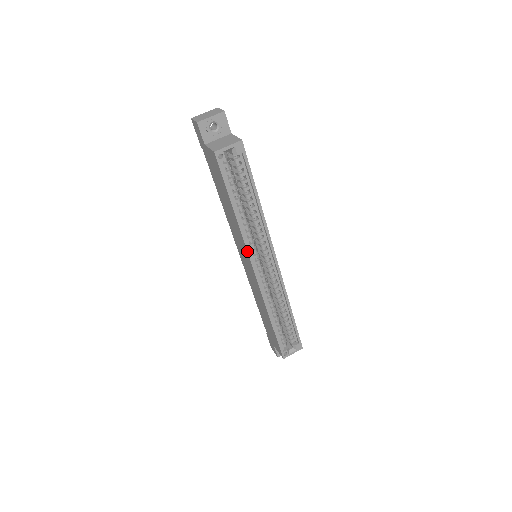
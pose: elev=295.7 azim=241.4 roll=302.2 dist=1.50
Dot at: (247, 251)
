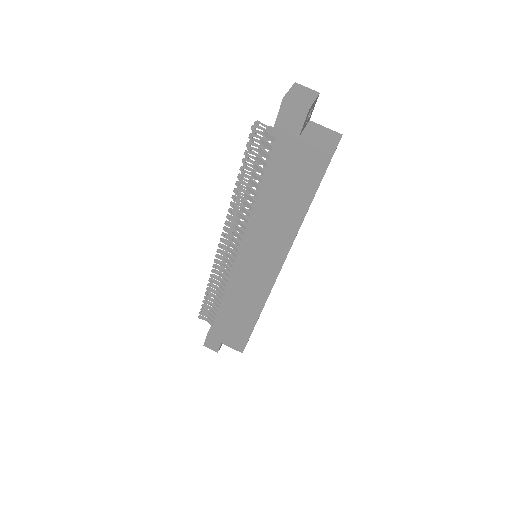
Dot at: occluded
